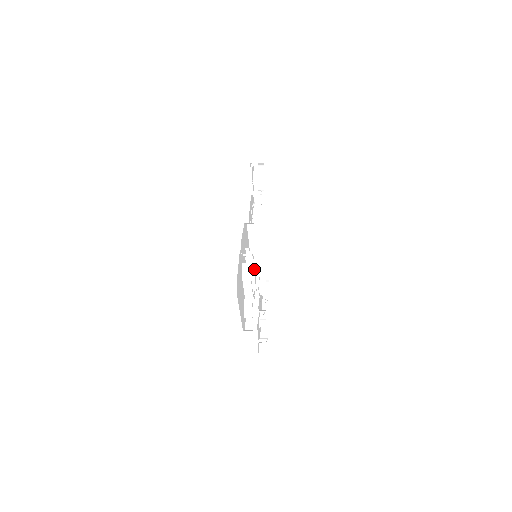
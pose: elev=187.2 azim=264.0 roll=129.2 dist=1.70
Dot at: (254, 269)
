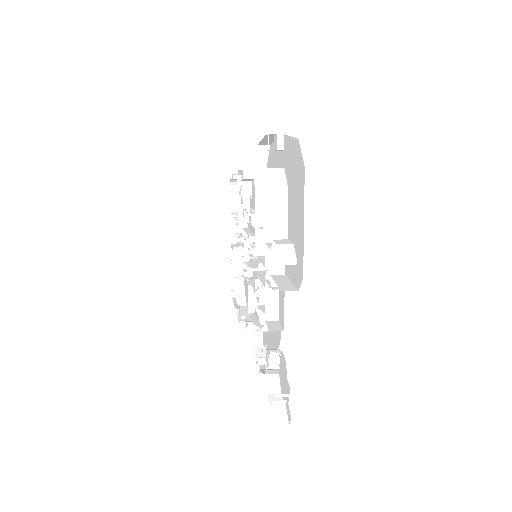
Dot at: occluded
